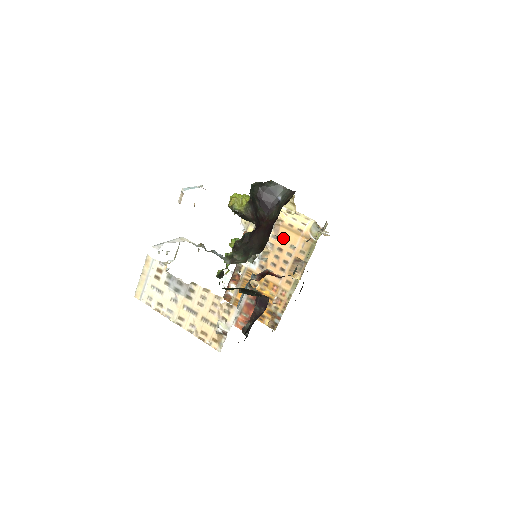
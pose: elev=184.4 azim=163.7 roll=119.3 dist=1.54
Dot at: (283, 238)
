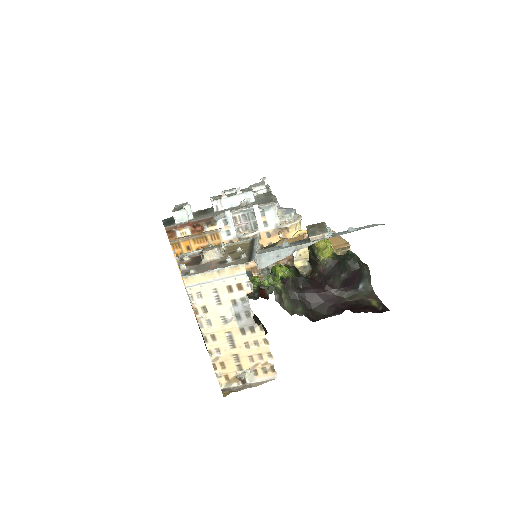
Dot at: occluded
